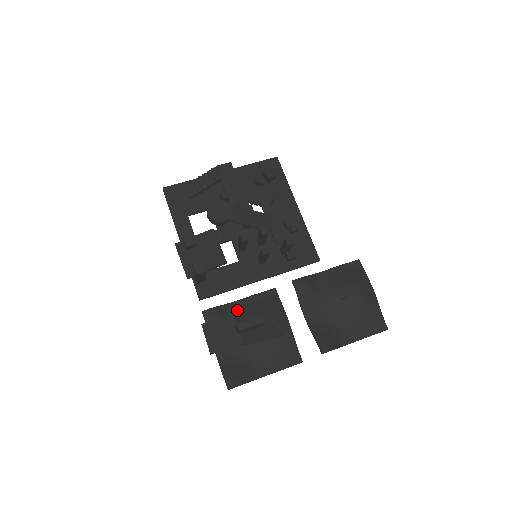
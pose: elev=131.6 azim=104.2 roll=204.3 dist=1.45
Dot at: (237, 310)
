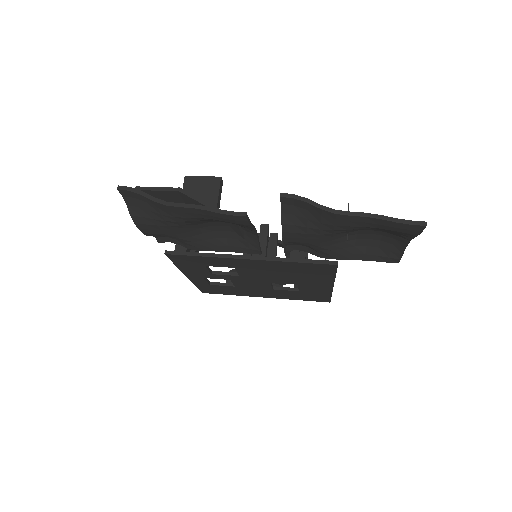
Dot at: (199, 242)
